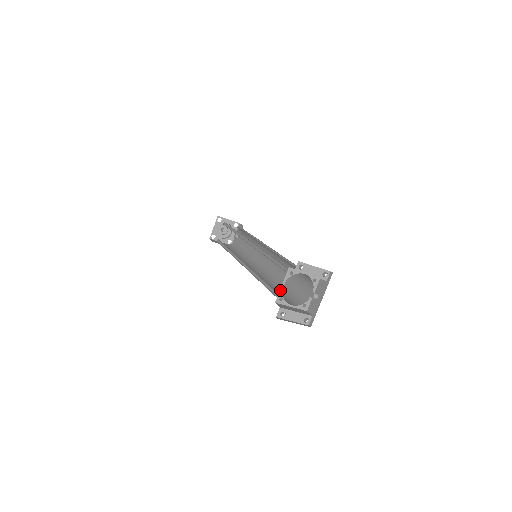
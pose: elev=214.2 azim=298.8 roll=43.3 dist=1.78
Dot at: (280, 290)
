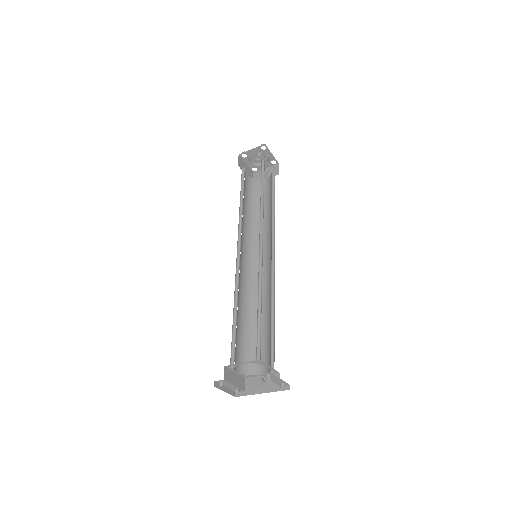
Dot at: (237, 364)
